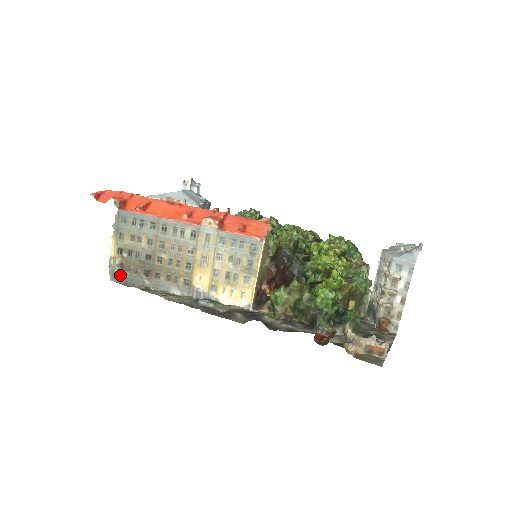
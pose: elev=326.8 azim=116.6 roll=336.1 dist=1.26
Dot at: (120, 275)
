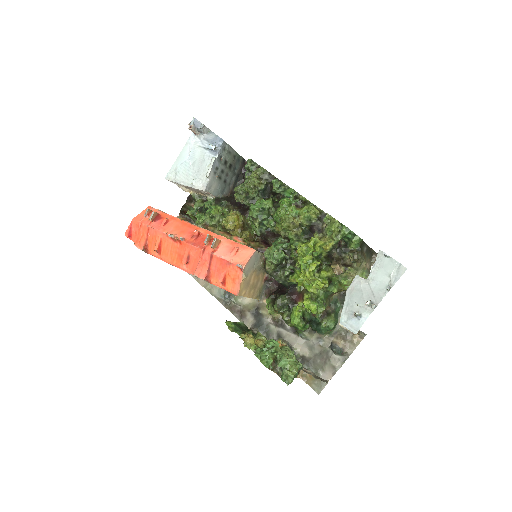
Dot at: occluded
